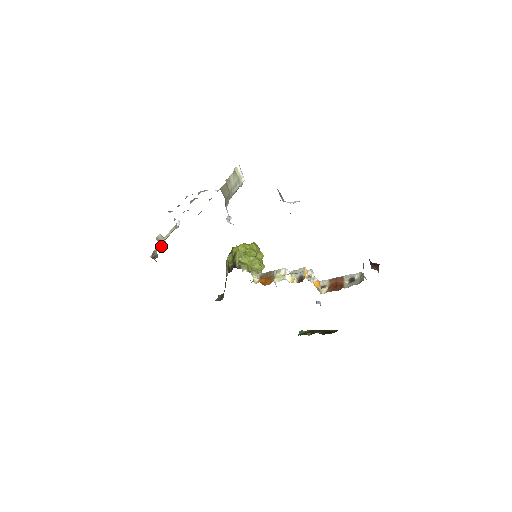
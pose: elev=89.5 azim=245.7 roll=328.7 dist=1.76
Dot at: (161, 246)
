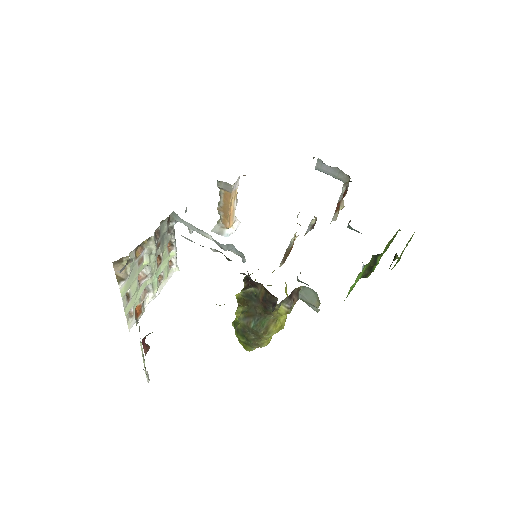
Dot at: occluded
